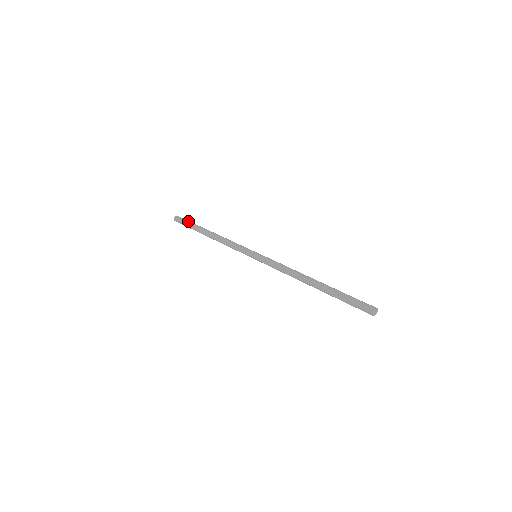
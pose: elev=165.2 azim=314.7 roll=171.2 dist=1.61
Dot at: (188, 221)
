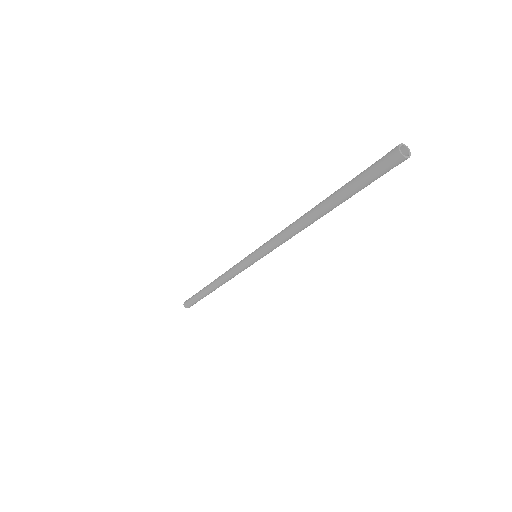
Dot at: (193, 295)
